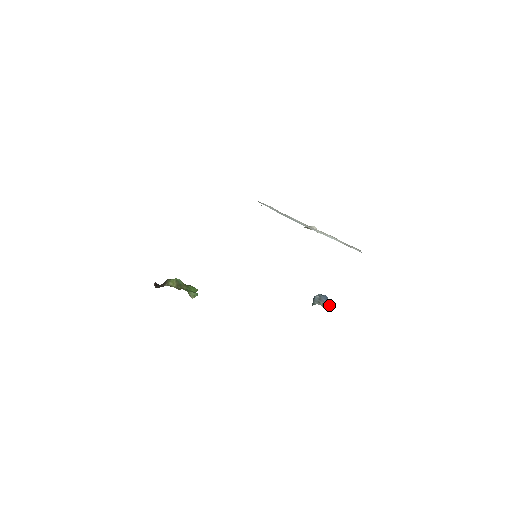
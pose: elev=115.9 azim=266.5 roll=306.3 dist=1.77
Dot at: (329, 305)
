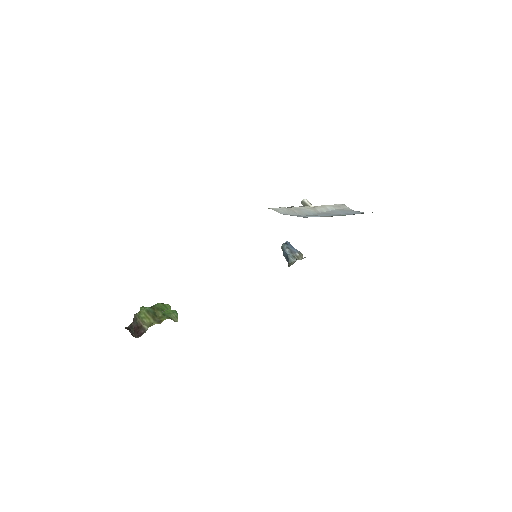
Dot at: (300, 254)
